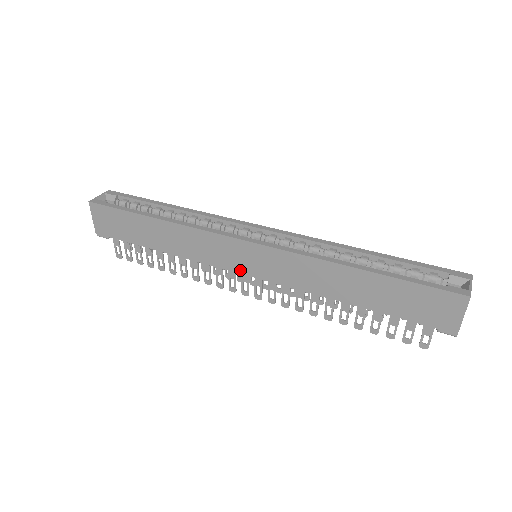
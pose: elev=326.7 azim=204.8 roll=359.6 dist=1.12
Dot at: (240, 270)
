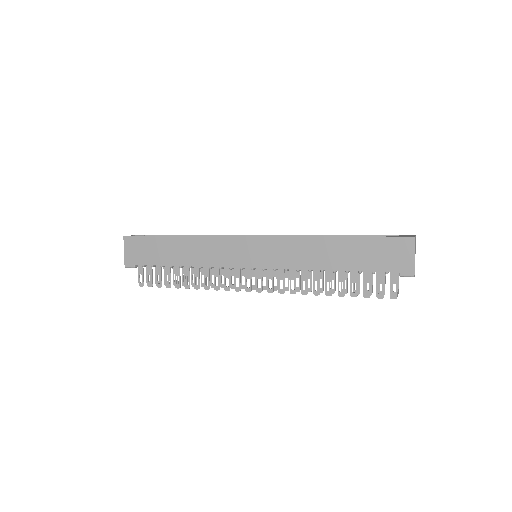
Dot at: (244, 265)
